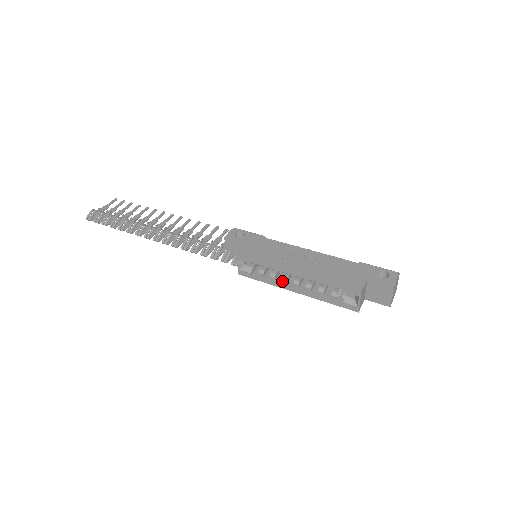
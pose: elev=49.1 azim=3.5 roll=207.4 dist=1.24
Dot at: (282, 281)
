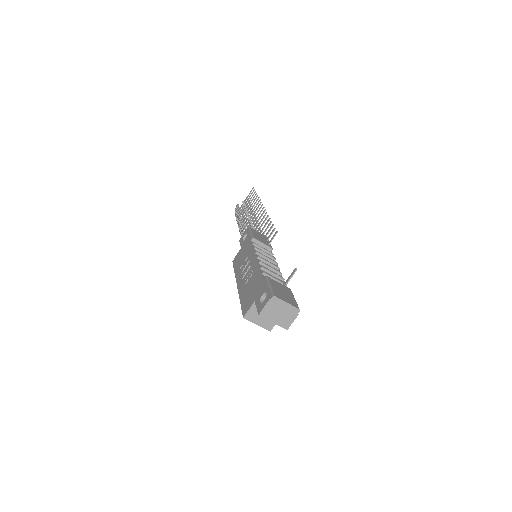
Dot at: occluded
